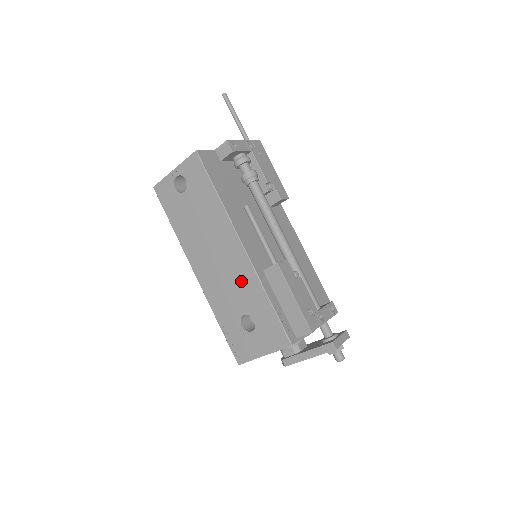
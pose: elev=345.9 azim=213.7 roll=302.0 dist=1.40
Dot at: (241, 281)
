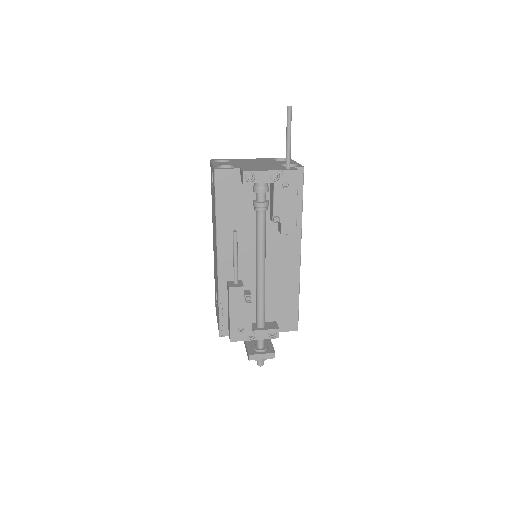
Dot at: (216, 275)
